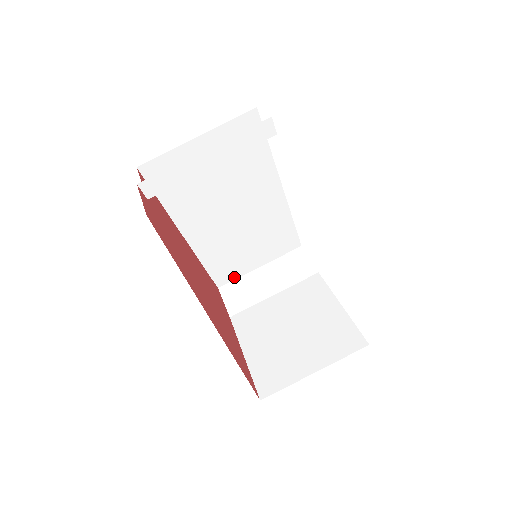
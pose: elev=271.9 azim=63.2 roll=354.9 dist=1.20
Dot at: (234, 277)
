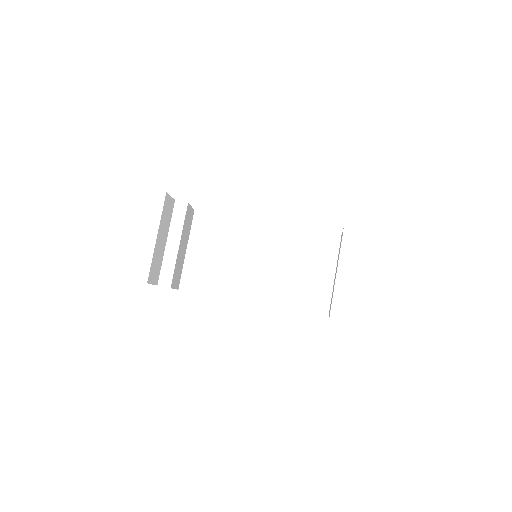
Dot at: (328, 299)
